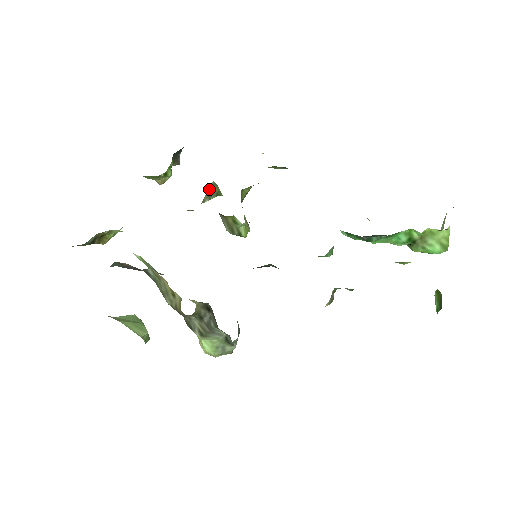
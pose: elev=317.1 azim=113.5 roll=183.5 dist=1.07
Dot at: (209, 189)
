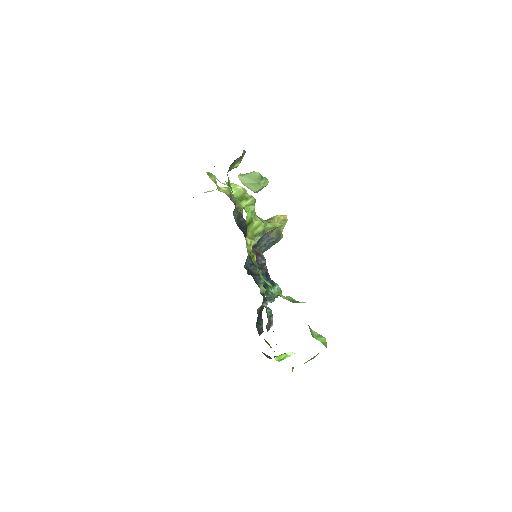
Dot at: occluded
